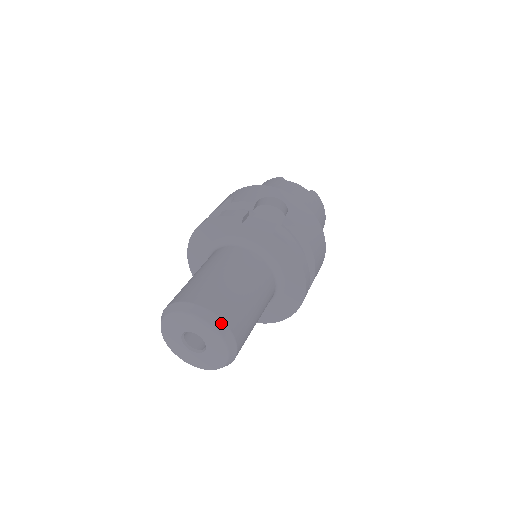
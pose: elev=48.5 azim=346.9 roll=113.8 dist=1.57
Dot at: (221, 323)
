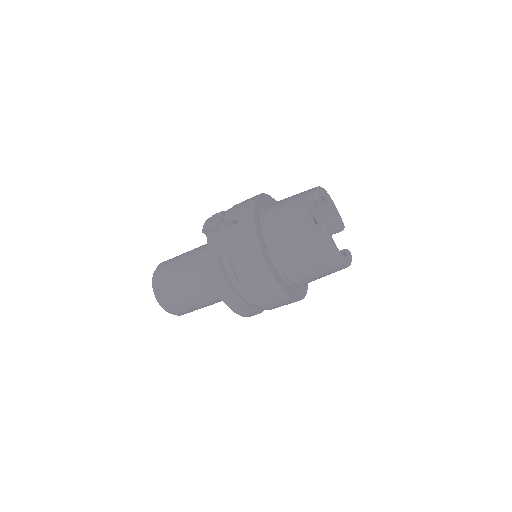
Dot at: (156, 293)
